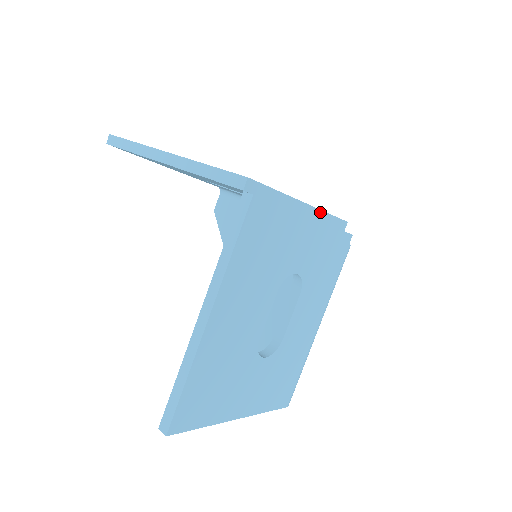
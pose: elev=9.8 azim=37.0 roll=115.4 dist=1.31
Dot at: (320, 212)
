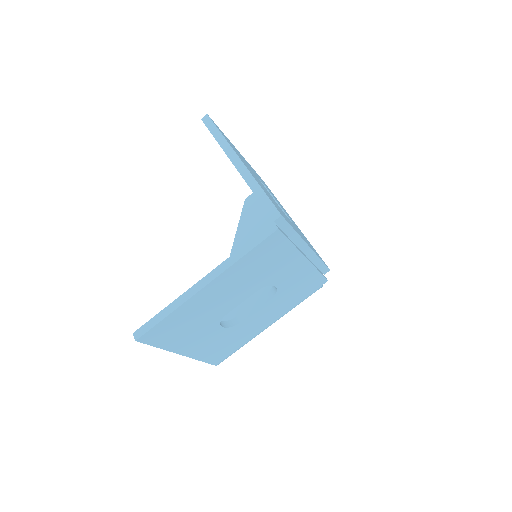
Dot at: (315, 255)
